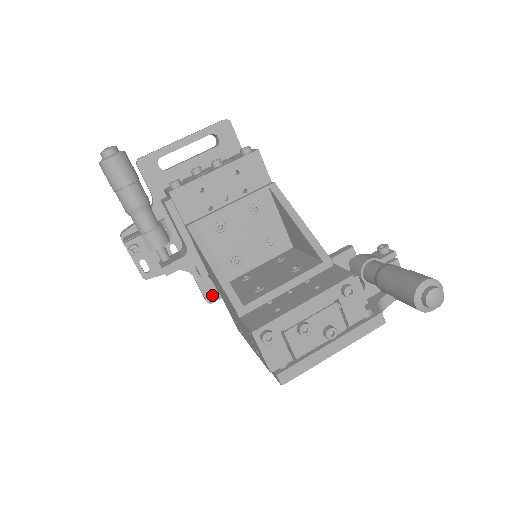
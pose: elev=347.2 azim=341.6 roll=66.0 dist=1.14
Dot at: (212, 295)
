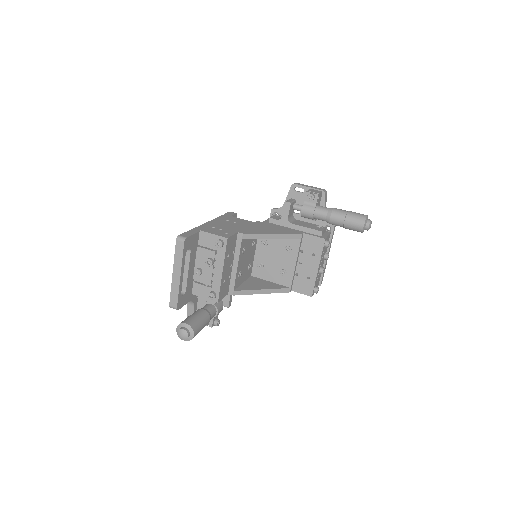
Dot at: occluded
